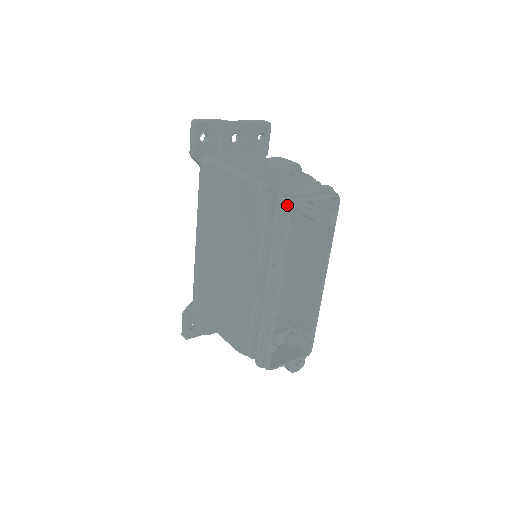
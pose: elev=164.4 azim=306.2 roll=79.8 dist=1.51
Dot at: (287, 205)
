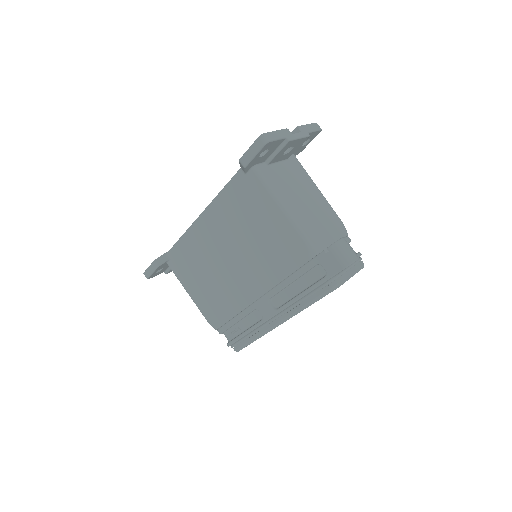
Dot at: (332, 288)
